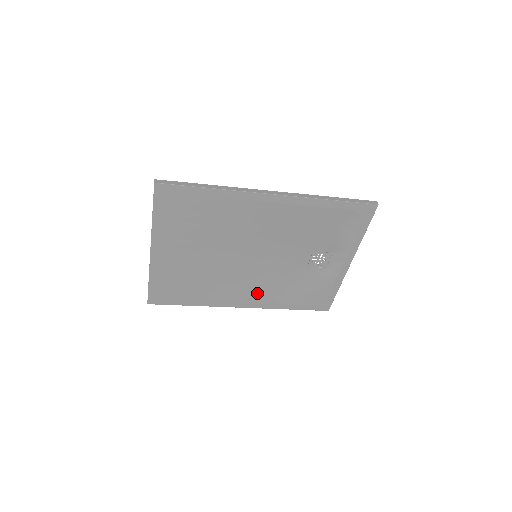
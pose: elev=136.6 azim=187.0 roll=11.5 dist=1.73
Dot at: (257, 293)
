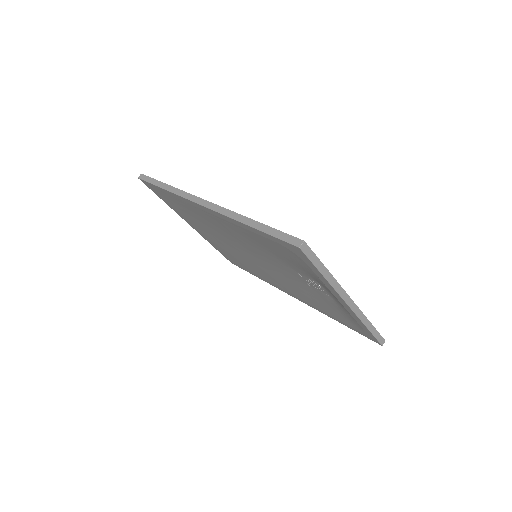
Dot at: (292, 290)
